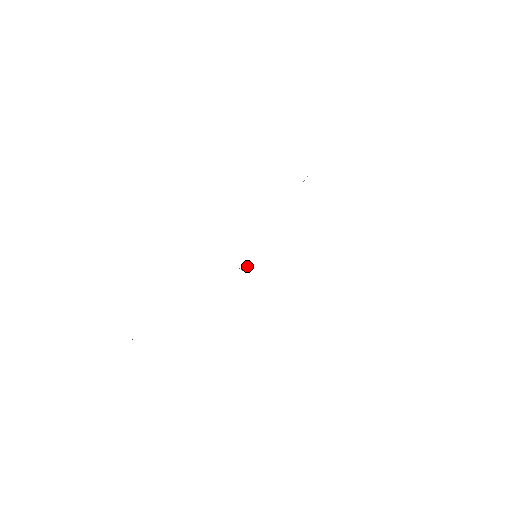
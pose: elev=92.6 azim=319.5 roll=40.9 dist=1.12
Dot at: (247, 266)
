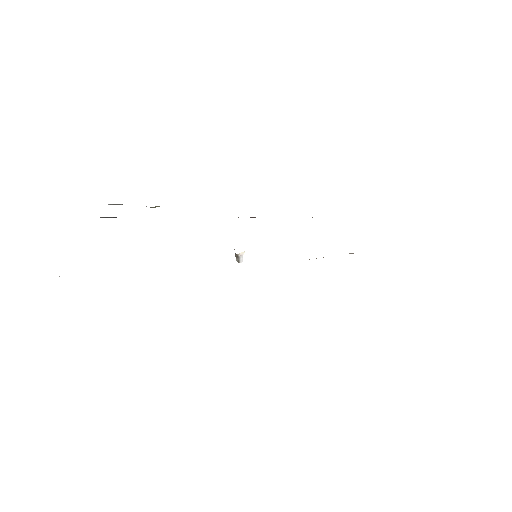
Dot at: (242, 258)
